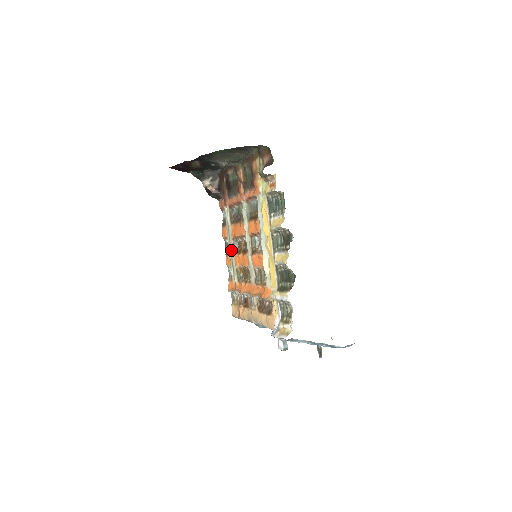
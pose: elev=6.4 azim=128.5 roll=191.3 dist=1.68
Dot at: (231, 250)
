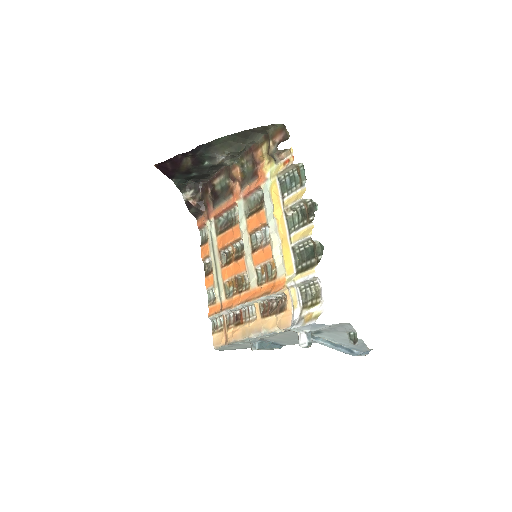
Dot at: (216, 266)
